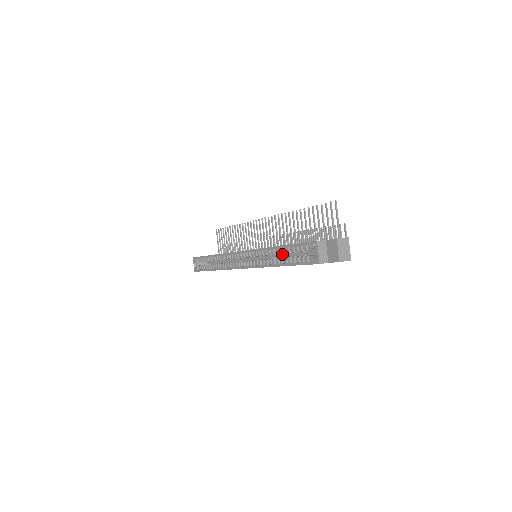
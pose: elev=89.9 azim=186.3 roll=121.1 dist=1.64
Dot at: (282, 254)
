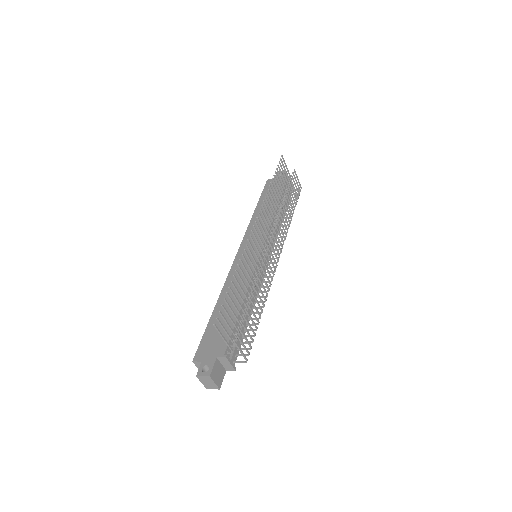
Dot at: occluded
